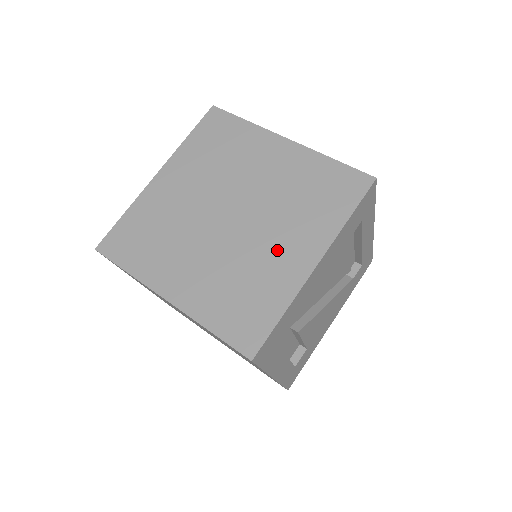
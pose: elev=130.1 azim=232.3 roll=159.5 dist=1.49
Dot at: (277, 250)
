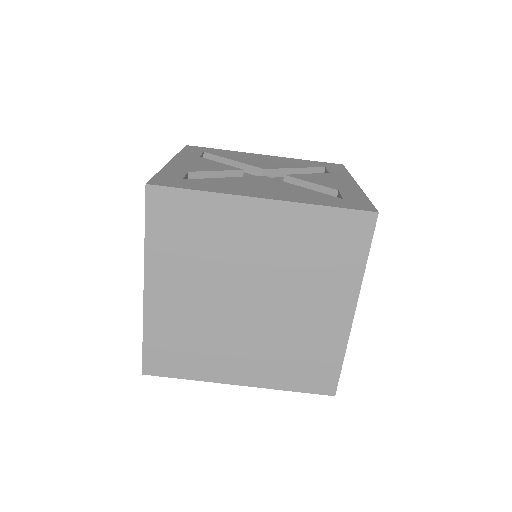
Dot at: (313, 315)
